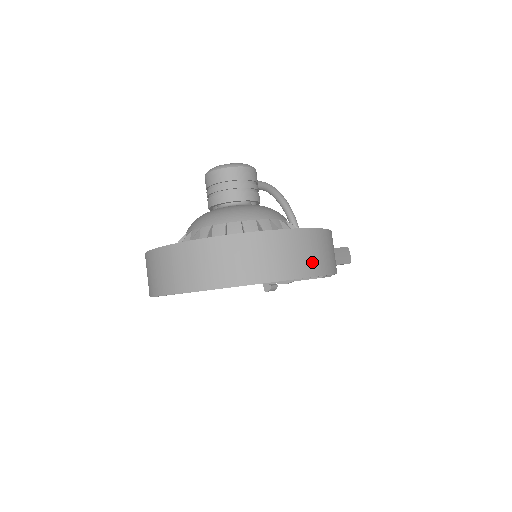
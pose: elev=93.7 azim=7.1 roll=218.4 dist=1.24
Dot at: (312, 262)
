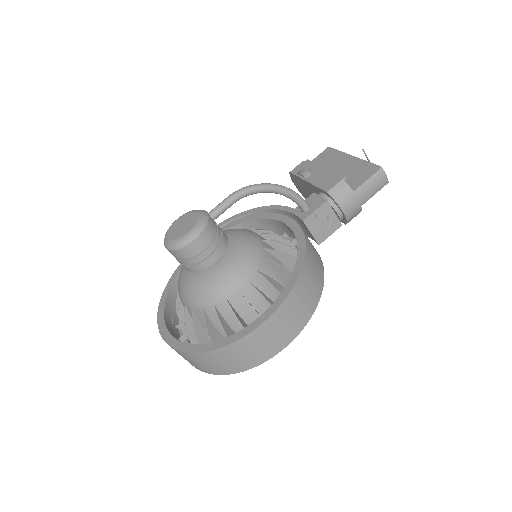
Dot at: (266, 350)
